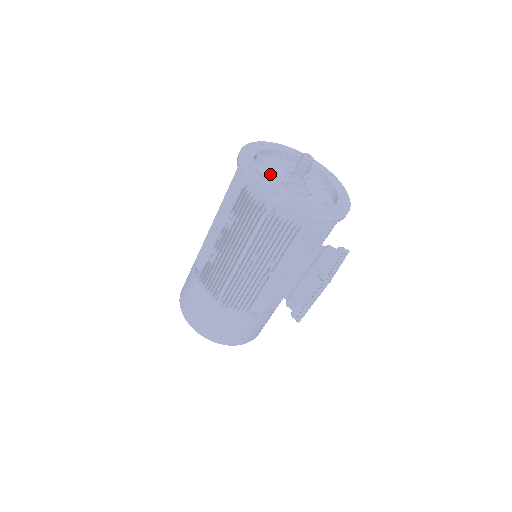
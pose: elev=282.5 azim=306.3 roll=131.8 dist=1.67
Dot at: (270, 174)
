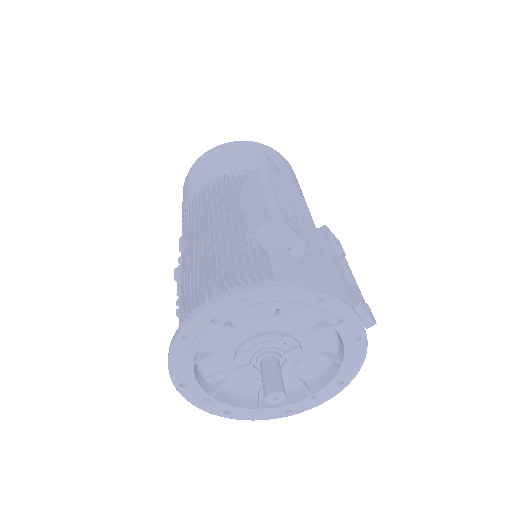
Dot at: (231, 345)
